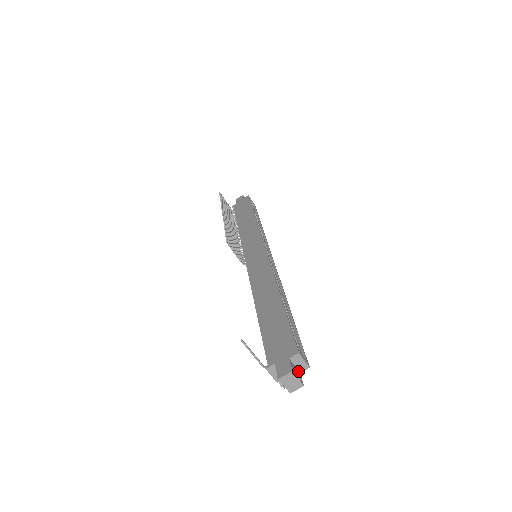
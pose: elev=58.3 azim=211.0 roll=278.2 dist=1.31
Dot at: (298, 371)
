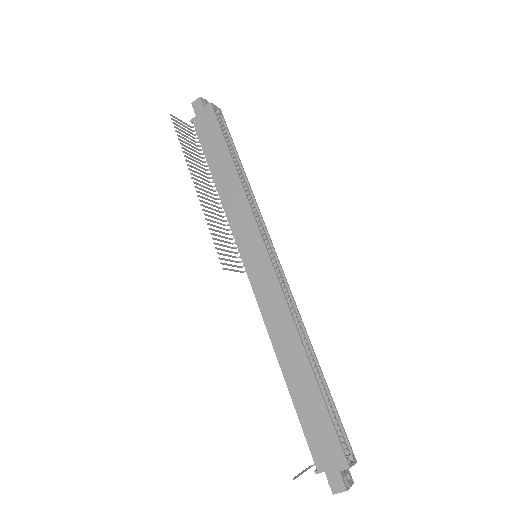
Dot at: (348, 474)
